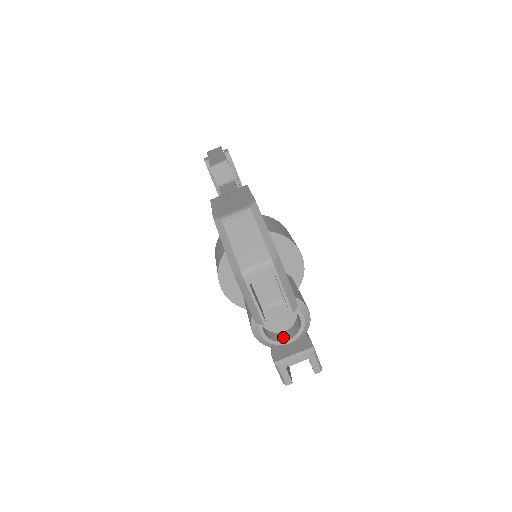
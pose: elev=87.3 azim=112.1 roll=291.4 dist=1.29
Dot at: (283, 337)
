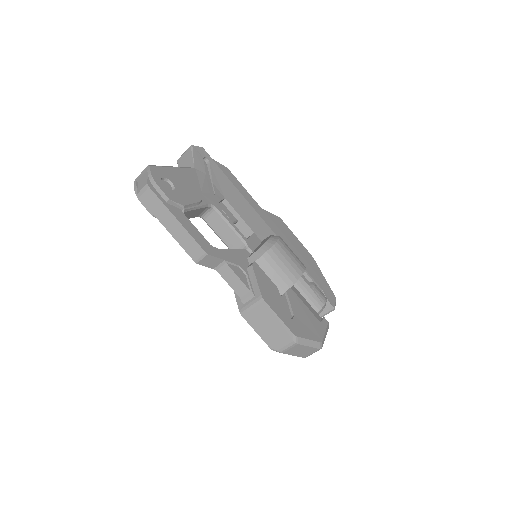
Dot at: occluded
